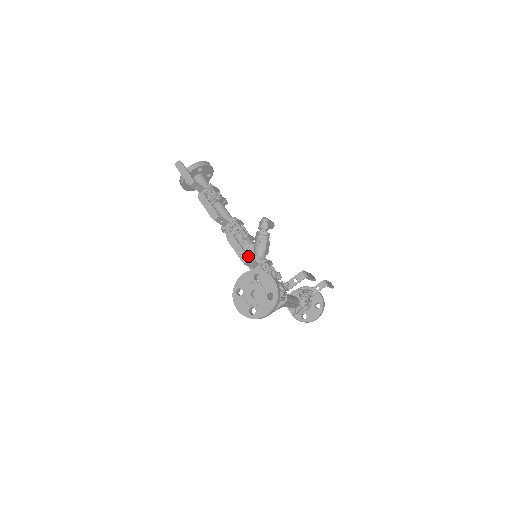
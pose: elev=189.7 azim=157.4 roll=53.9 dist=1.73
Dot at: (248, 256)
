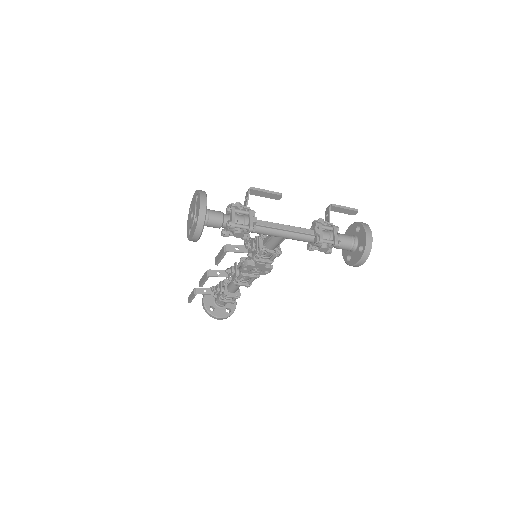
Dot at: (225, 246)
